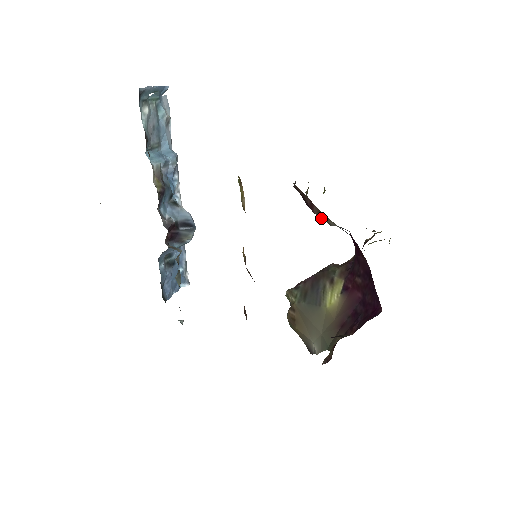
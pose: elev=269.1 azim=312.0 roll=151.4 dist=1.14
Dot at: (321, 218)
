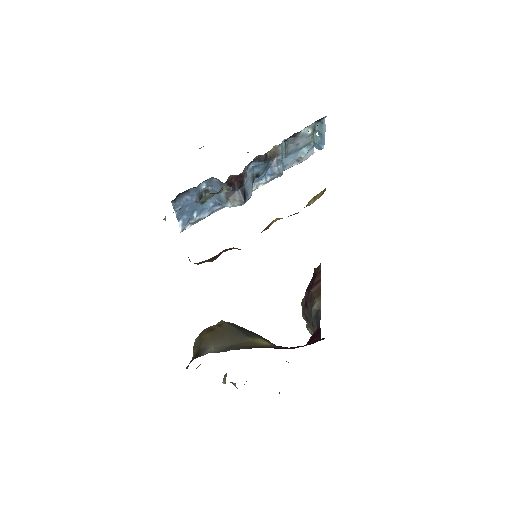
Dot at: (309, 302)
